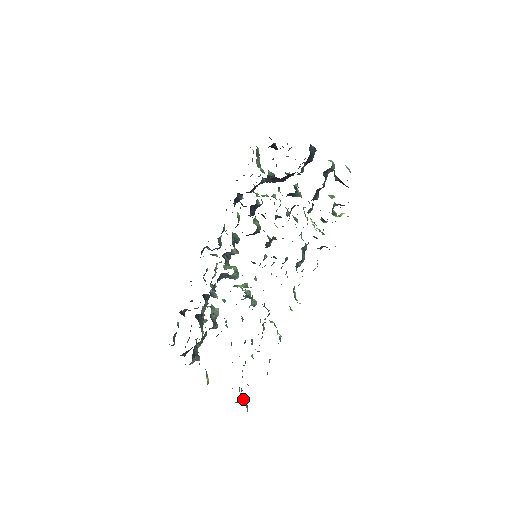
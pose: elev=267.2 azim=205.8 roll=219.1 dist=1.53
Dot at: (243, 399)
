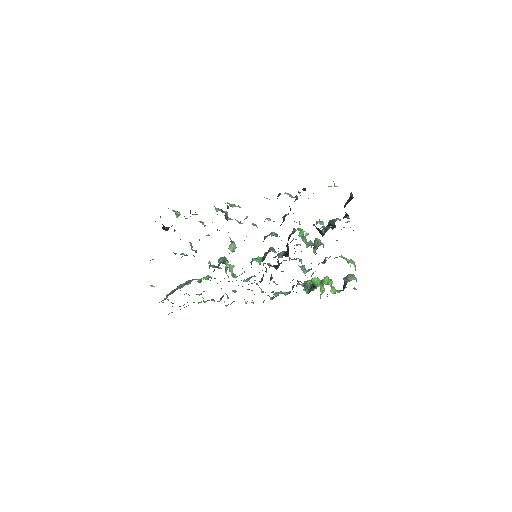
Dot at: occluded
